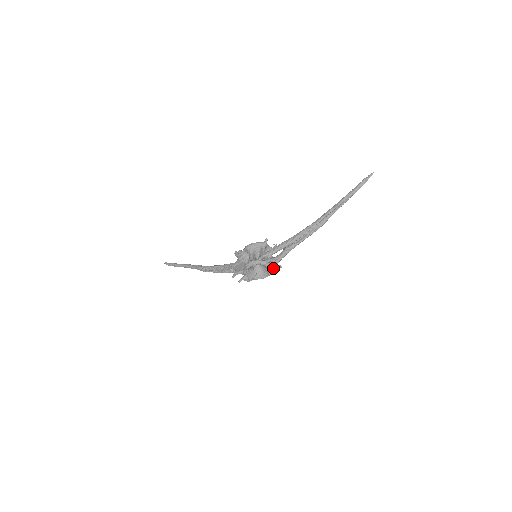
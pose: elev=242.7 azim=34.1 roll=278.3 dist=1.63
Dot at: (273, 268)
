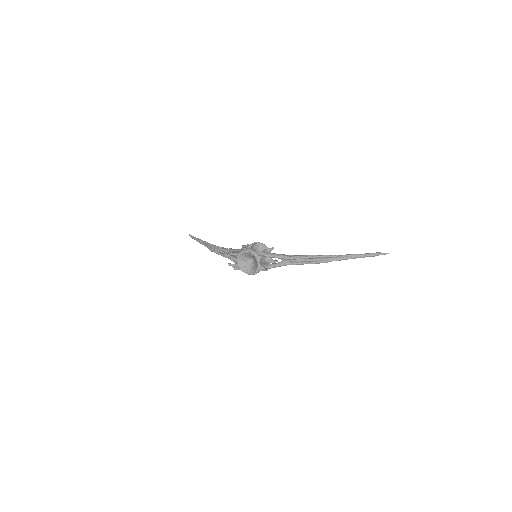
Dot at: (261, 268)
